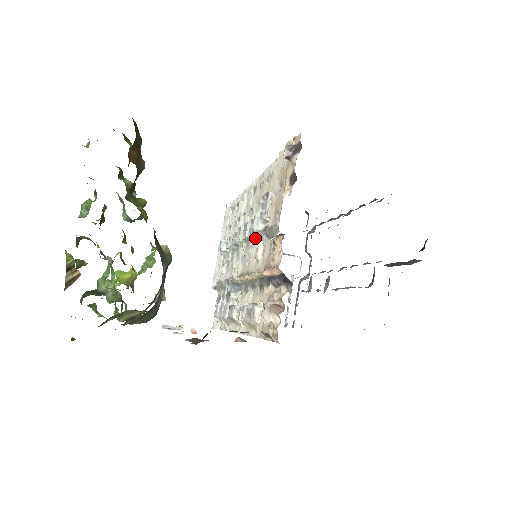
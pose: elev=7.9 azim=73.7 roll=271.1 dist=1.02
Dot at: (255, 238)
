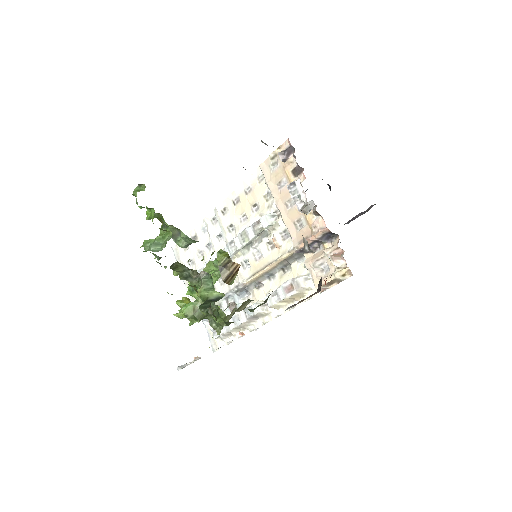
Dot at: (259, 238)
